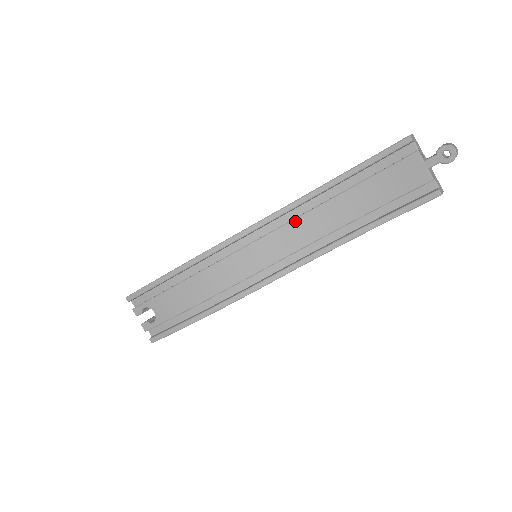
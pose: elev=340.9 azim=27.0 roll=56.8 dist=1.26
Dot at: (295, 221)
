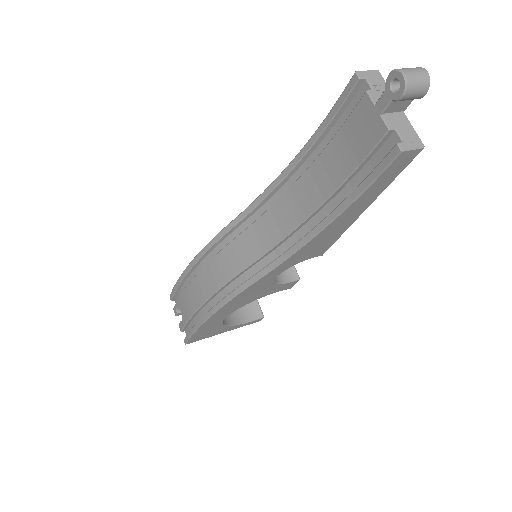
Dot at: (269, 211)
